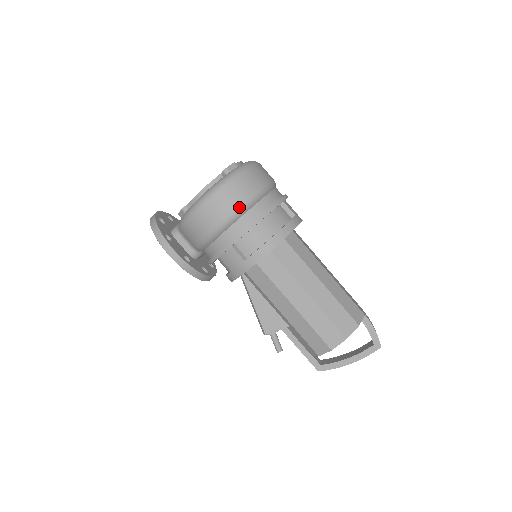
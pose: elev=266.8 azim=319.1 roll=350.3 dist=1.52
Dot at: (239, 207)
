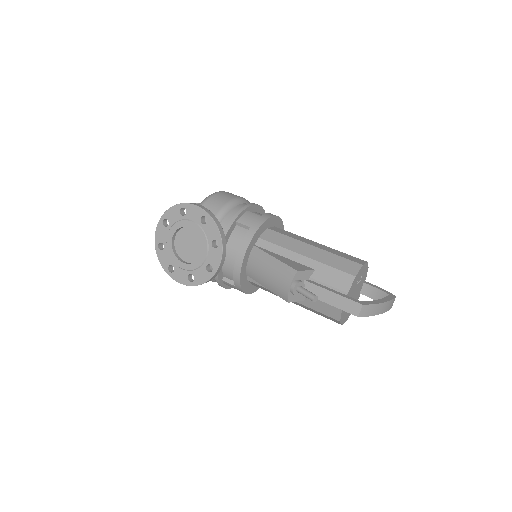
Dot at: occluded
